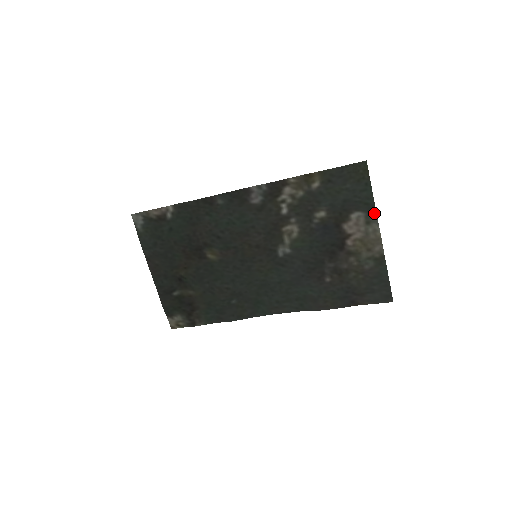
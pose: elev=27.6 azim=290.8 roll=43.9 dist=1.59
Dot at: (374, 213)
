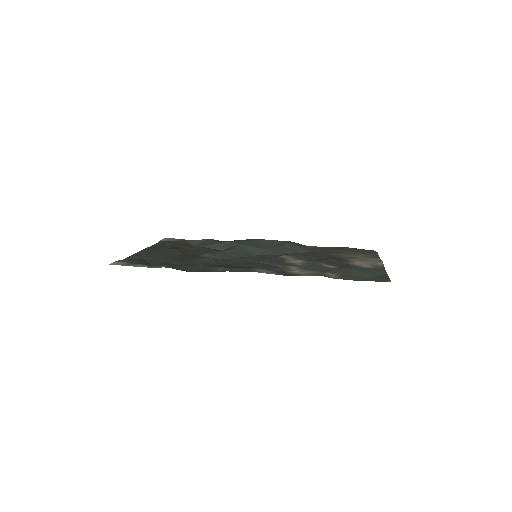
Dot at: (382, 268)
